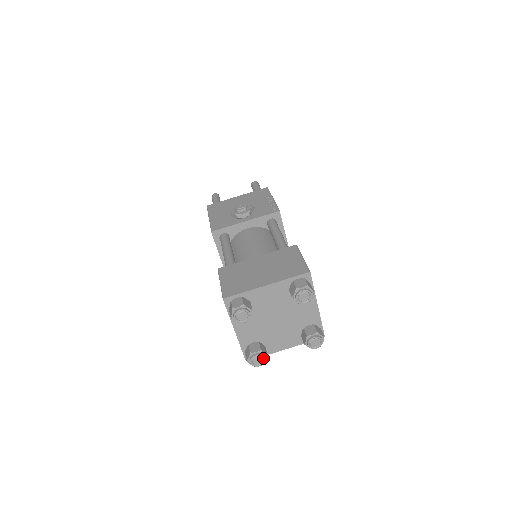
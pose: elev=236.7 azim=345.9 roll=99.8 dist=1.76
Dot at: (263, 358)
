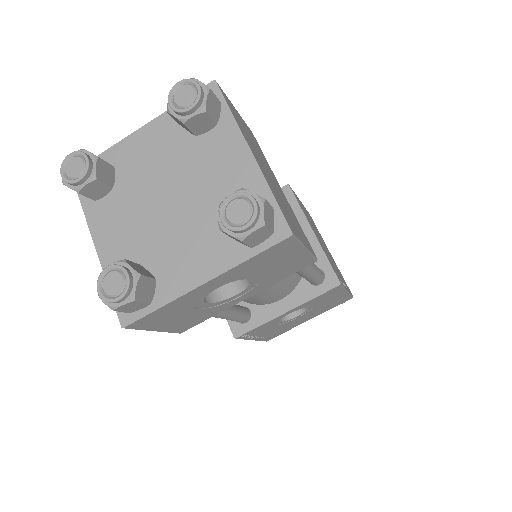
Dot at: (124, 274)
